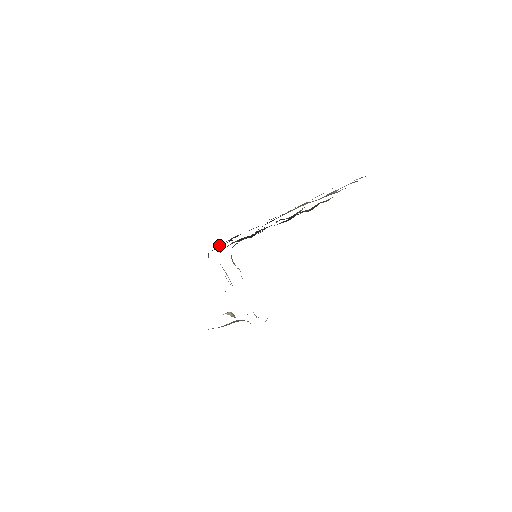
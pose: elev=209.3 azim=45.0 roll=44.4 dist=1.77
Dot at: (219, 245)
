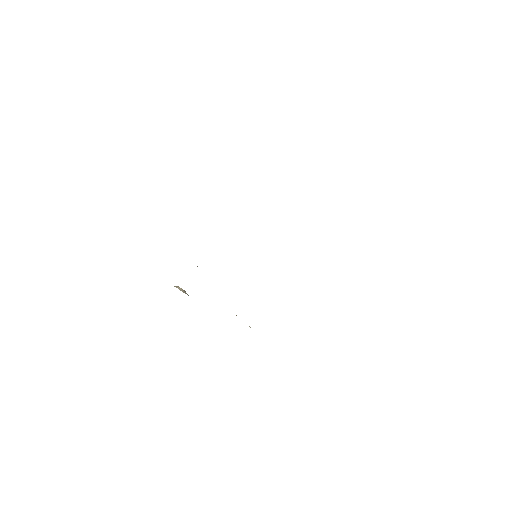
Dot at: occluded
